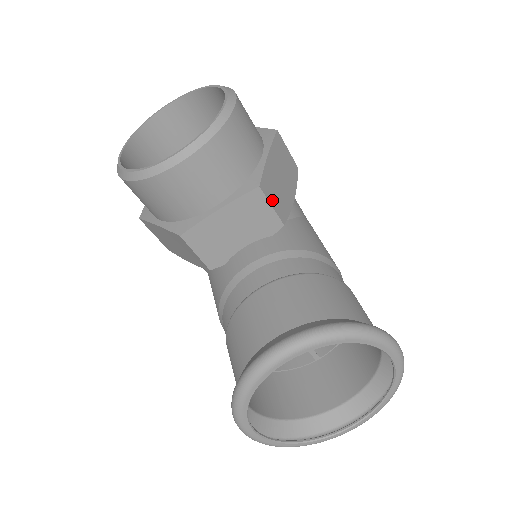
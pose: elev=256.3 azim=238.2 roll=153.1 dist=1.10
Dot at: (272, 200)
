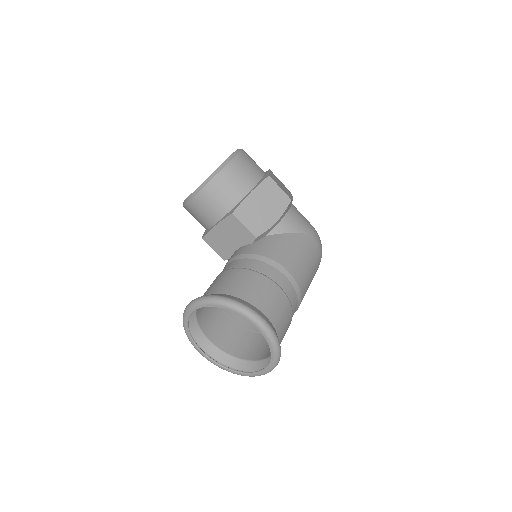
Dot at: (246, 222)
